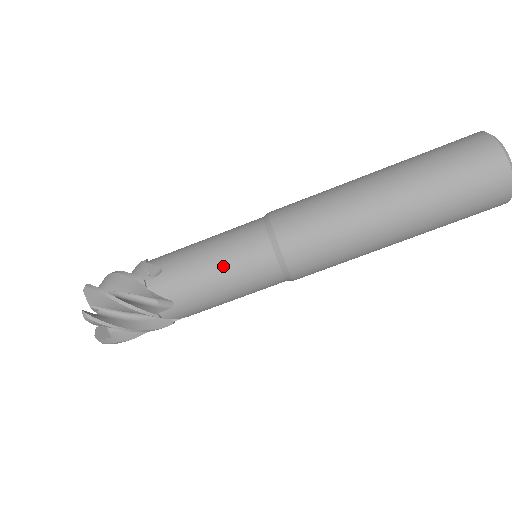
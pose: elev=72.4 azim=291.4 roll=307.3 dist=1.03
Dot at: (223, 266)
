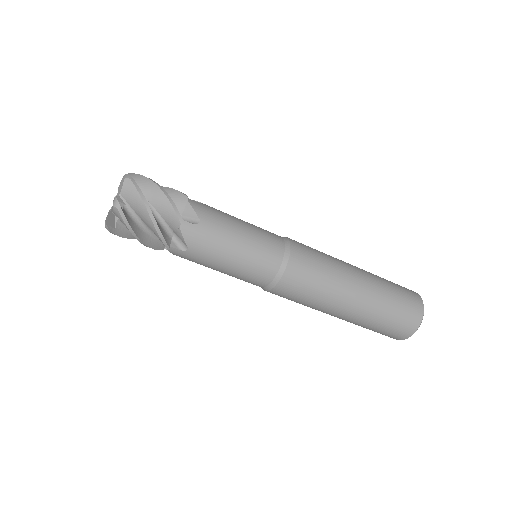
Dot at: (241, 256)
